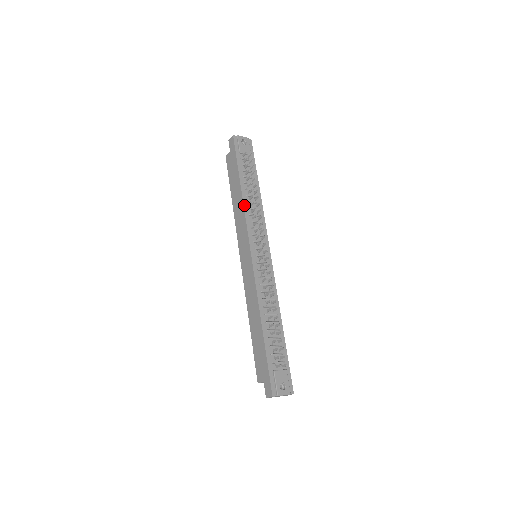
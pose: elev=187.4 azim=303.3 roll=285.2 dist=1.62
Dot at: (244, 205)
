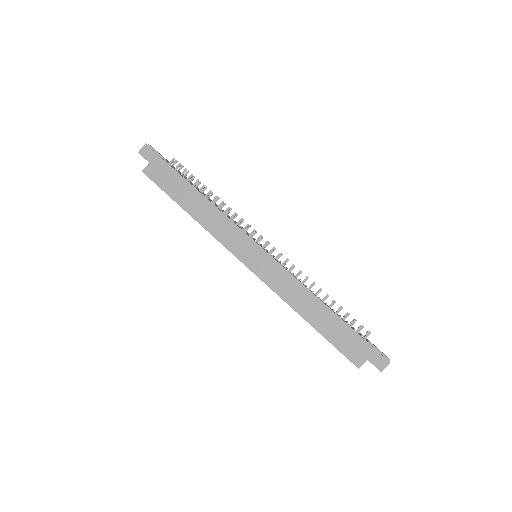
Dot at: (216, 207)
